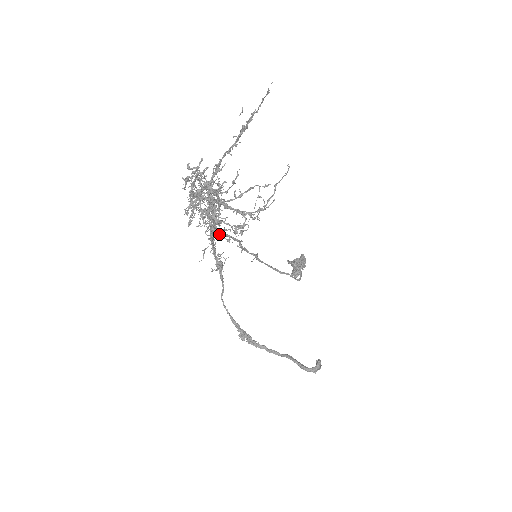
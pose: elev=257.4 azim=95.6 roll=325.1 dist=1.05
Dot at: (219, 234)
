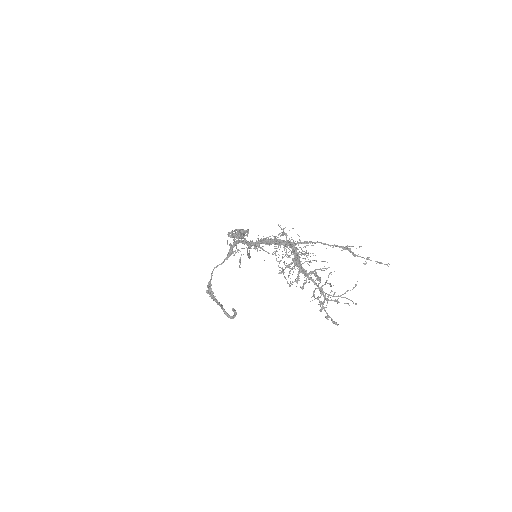
Dot at: (285, 278)
